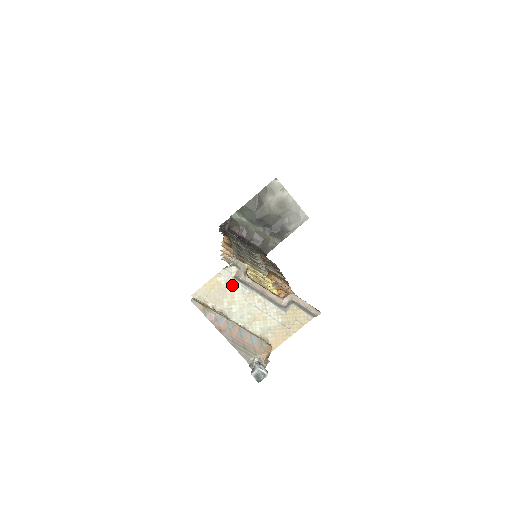
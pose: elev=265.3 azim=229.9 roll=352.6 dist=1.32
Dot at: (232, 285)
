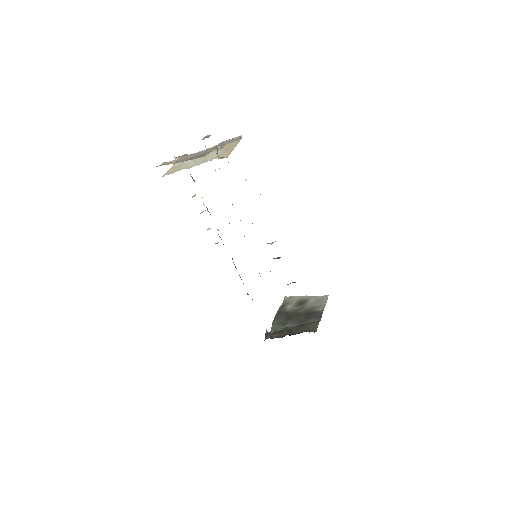
Dot at: (183, 163)
